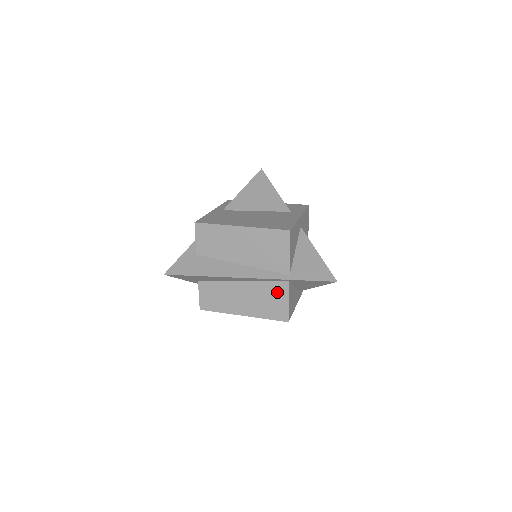
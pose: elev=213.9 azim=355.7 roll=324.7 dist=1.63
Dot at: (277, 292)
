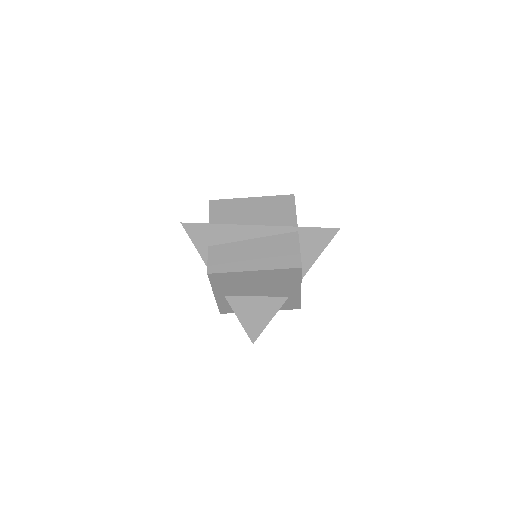
Dot at: (288, 242)
